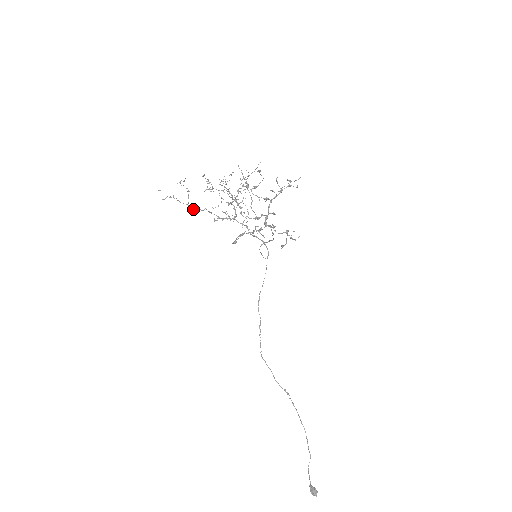
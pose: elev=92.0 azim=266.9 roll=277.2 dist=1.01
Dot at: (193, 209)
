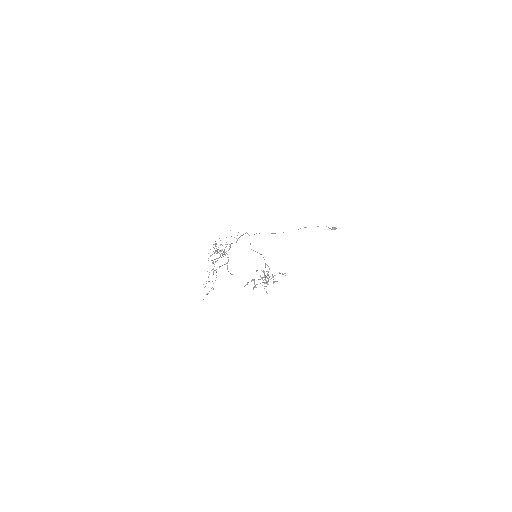
Dot at: occluded
